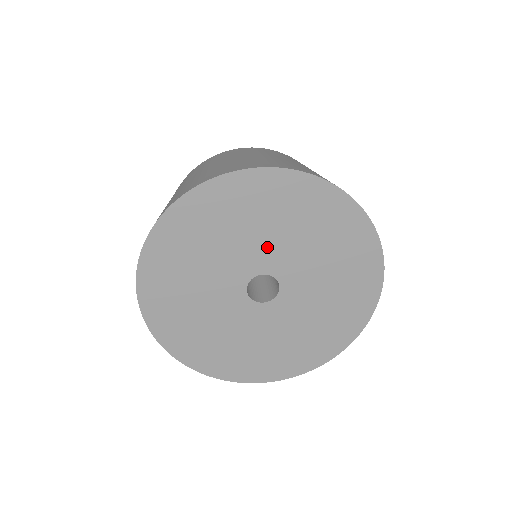
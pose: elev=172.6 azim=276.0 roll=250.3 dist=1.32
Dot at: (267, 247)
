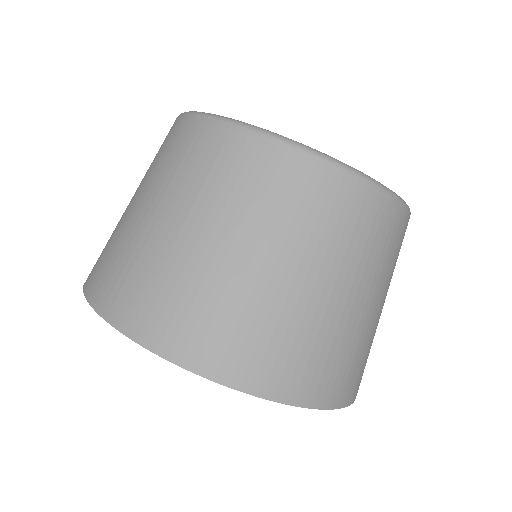
Dot at: occluded
